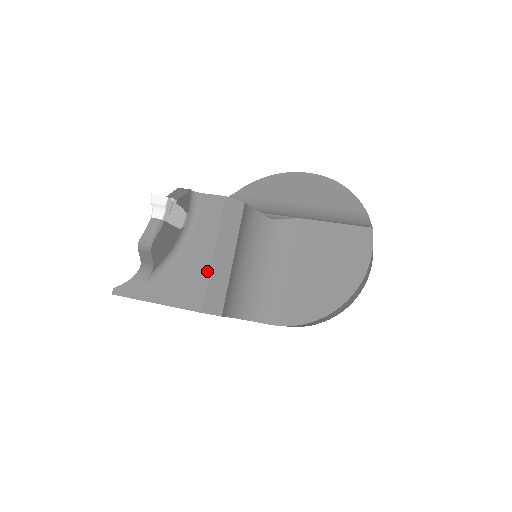
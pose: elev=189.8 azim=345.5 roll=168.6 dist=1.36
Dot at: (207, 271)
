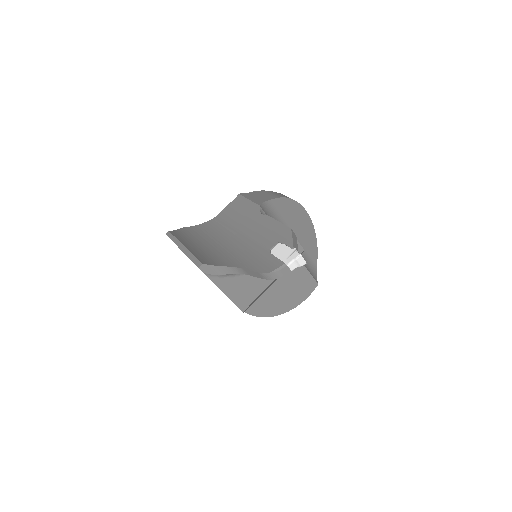
Dot at: (263, 289)
